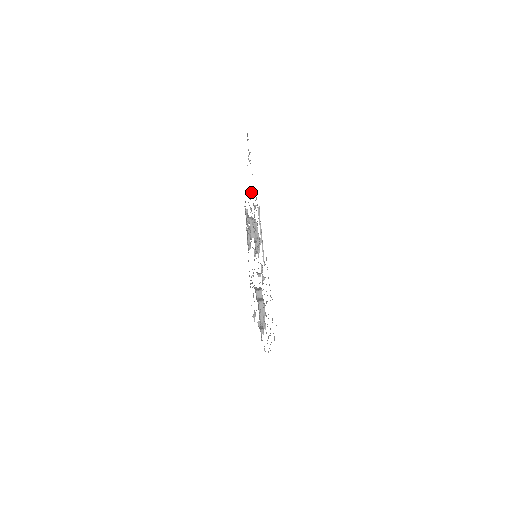
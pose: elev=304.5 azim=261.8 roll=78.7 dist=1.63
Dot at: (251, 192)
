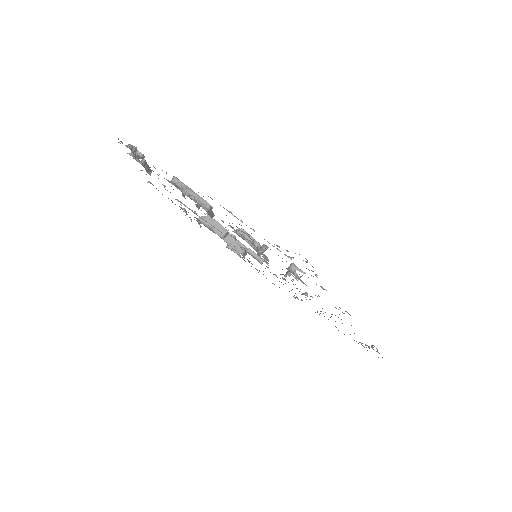
Dot at: (265, 248)
